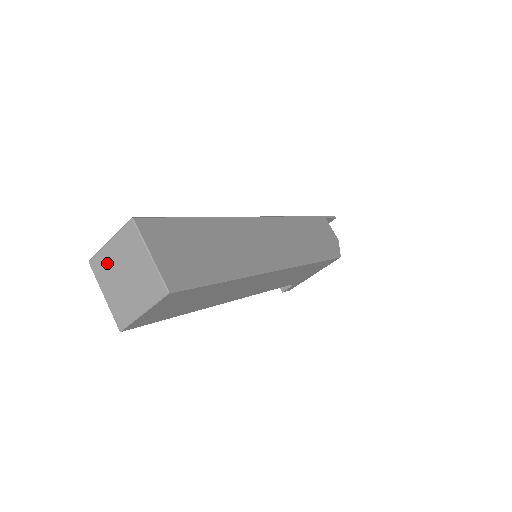
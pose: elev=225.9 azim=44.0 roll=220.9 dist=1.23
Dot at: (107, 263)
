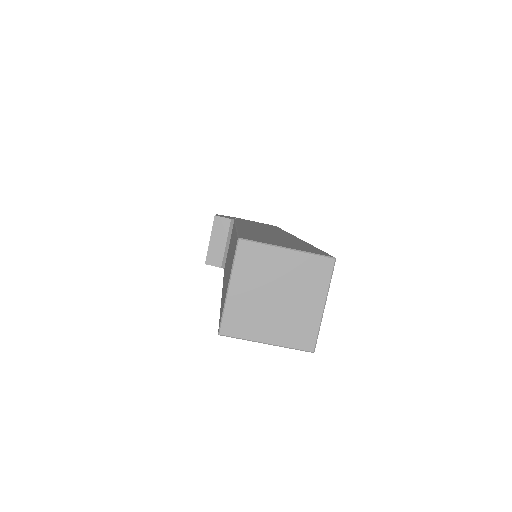
Dot at: (265, 264)
